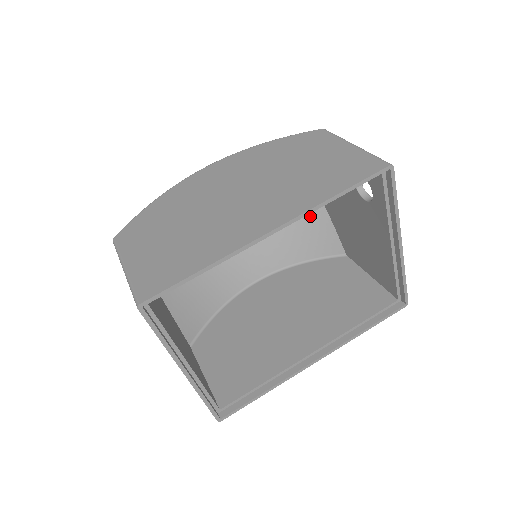
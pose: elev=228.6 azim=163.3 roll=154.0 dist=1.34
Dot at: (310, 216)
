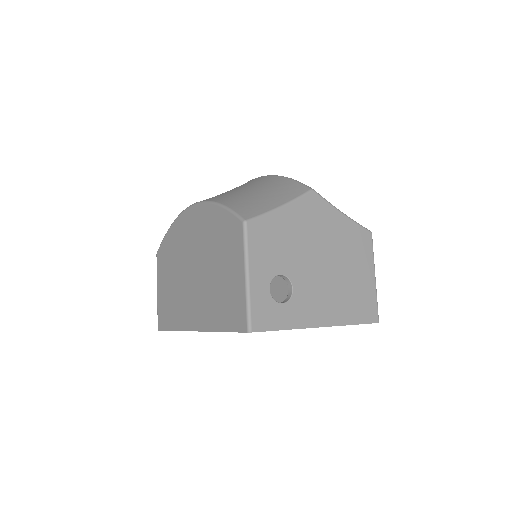
Dot at: occluded
